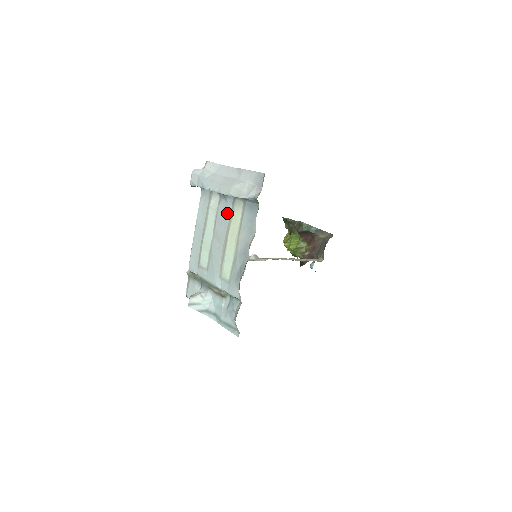
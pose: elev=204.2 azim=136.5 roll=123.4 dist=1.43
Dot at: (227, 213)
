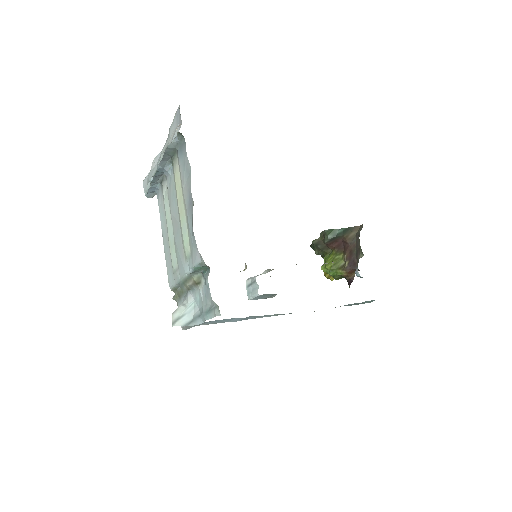
Dot at: (172, 186)
